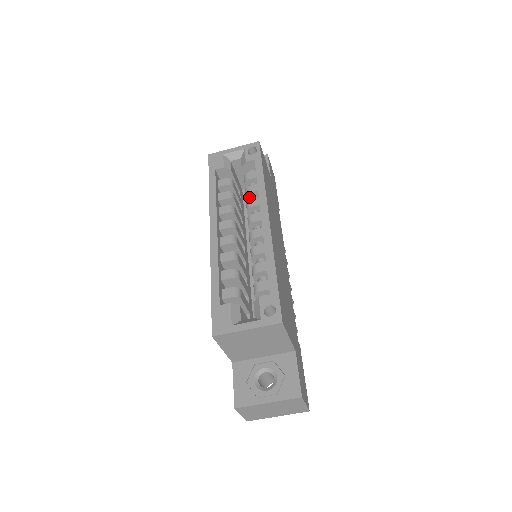
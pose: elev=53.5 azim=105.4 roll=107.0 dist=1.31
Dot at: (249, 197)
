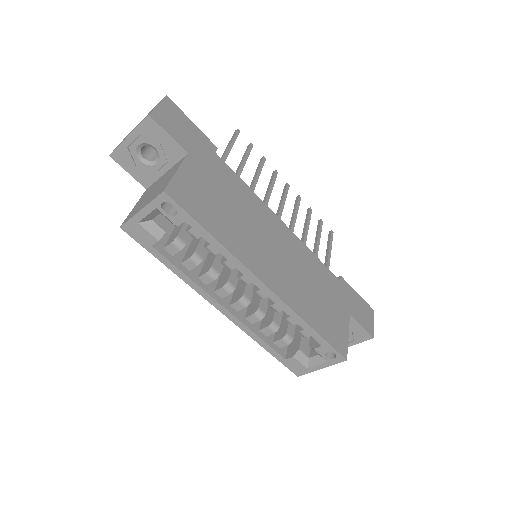
Dot at: occluded
